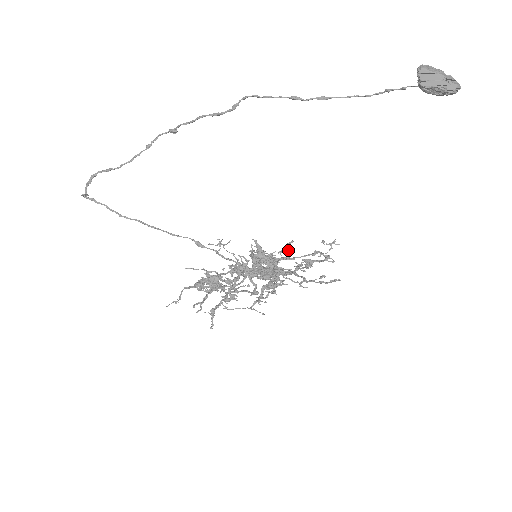
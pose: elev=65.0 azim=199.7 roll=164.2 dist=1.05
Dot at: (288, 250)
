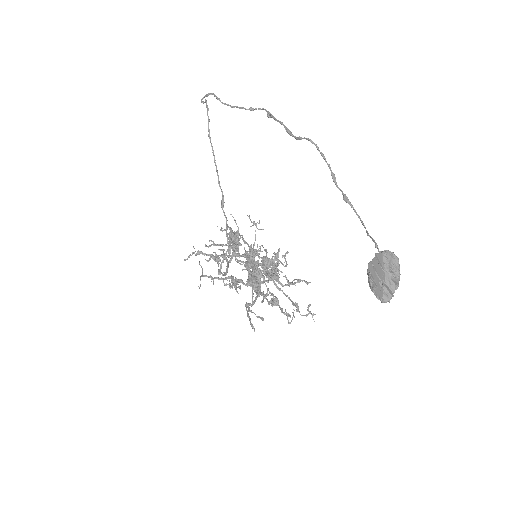
Dot at: (288, 281)
